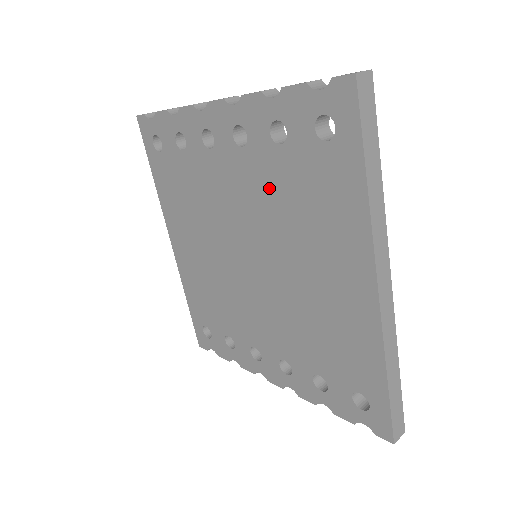
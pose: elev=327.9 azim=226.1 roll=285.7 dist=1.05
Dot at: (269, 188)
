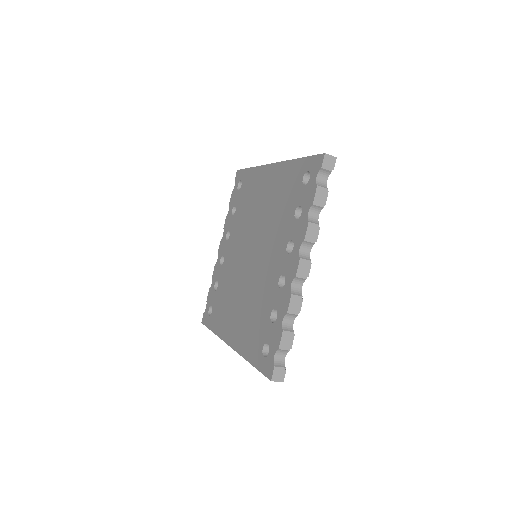
Dot at: (240, 223)
